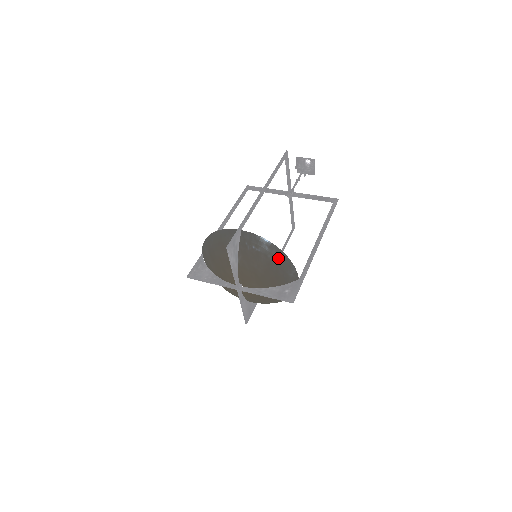
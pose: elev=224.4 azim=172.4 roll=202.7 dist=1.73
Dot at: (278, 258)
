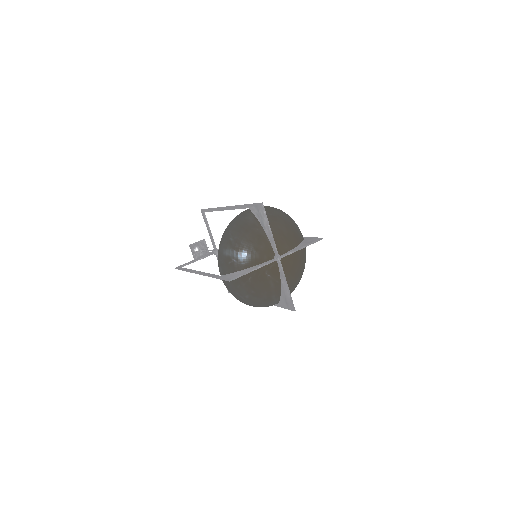
Dot at: (287, 217)
